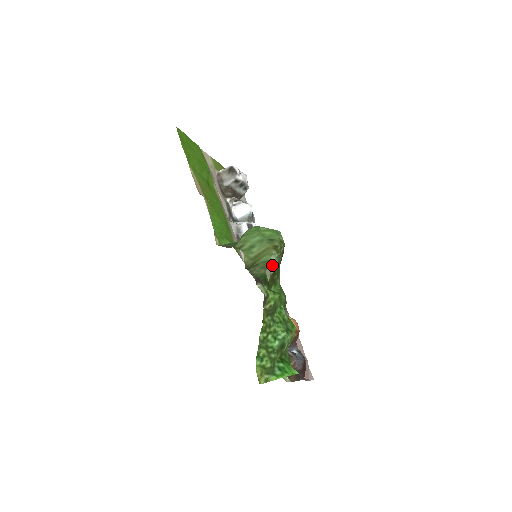
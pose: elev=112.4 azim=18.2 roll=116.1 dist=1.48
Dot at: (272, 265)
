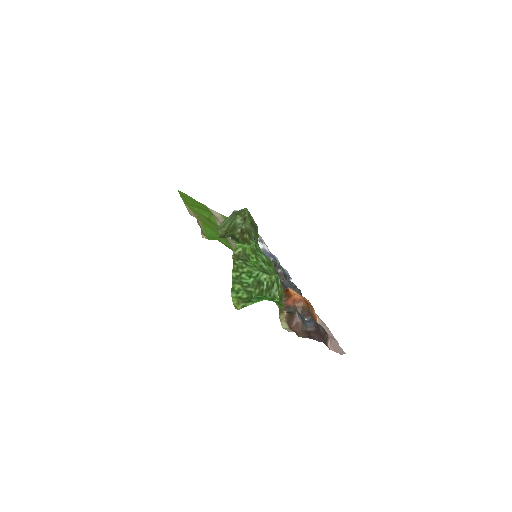
Dot at: (238, 226)
